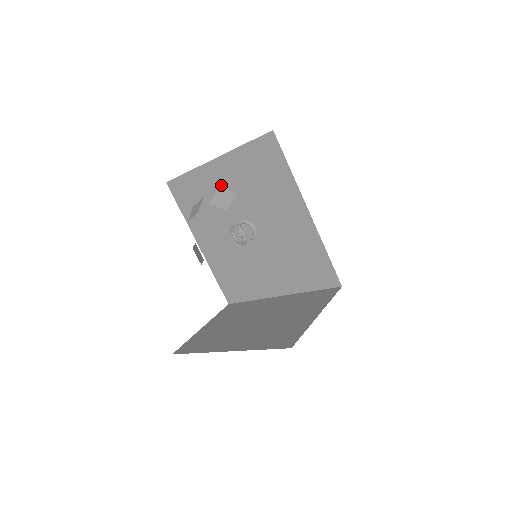
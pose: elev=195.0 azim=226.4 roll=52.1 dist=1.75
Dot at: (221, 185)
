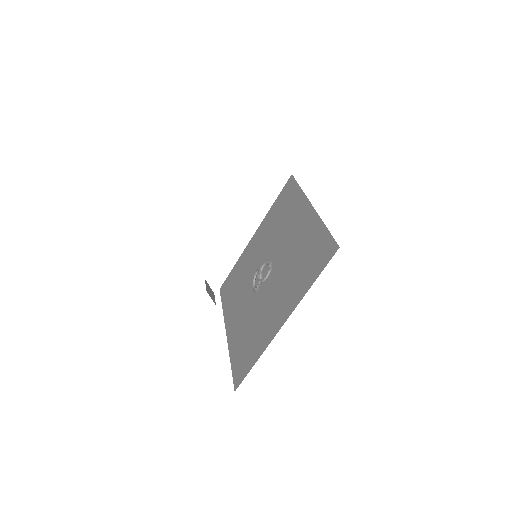
Dot at: (255, 250)
